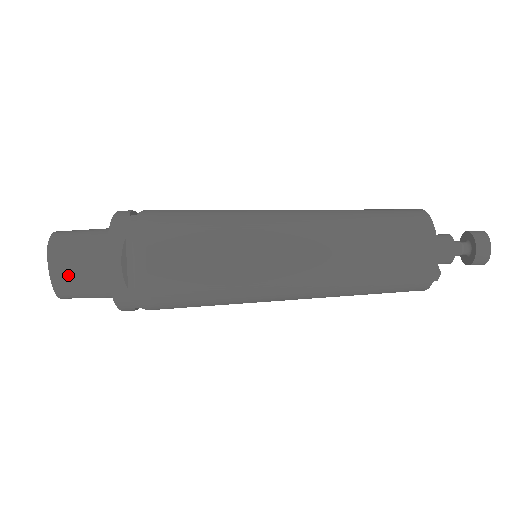
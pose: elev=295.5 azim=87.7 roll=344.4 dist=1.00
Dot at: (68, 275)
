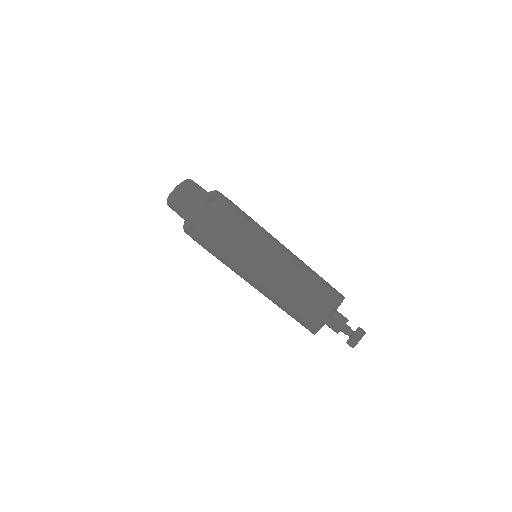
Dot at: (183, 191)
